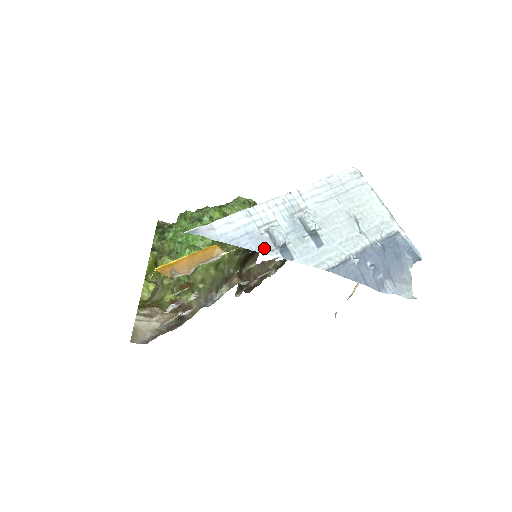
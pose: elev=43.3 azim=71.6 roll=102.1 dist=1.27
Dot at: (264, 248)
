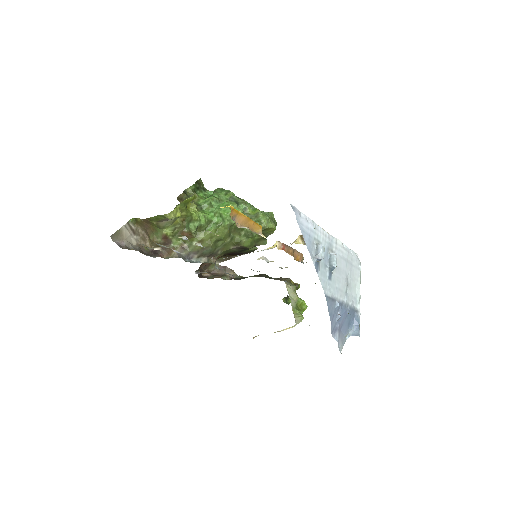
Dot at: (311, 252)
